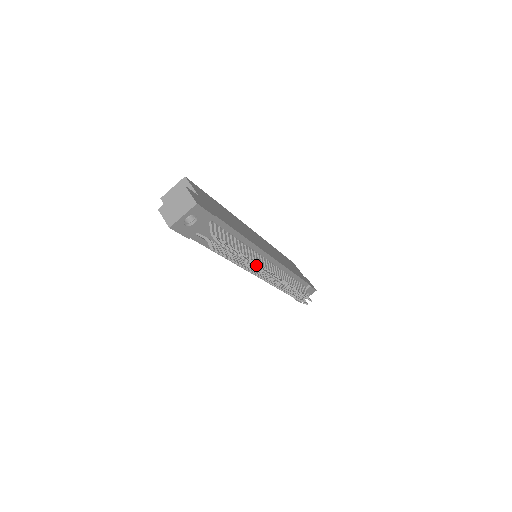
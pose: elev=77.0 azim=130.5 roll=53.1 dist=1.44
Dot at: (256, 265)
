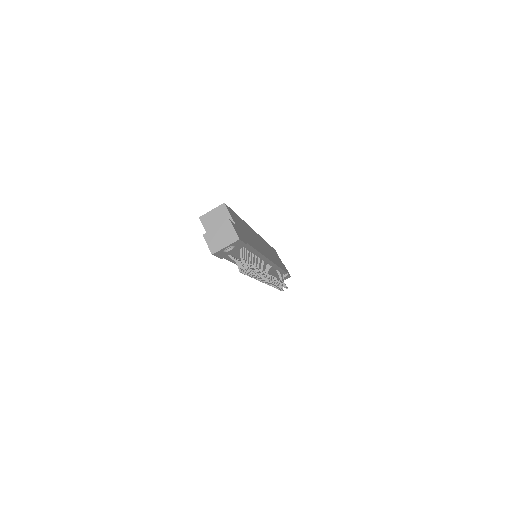
Dot at: (263, 275)
